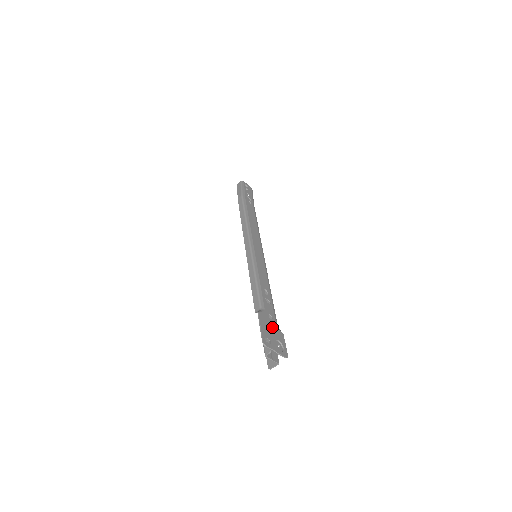
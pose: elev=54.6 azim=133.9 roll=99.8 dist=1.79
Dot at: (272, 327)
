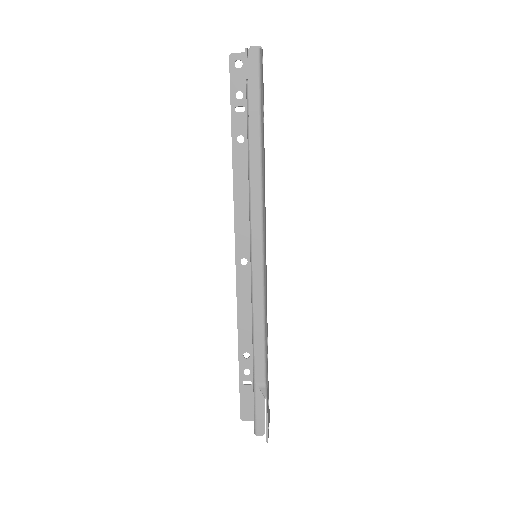
Dot at: (268, 398)
